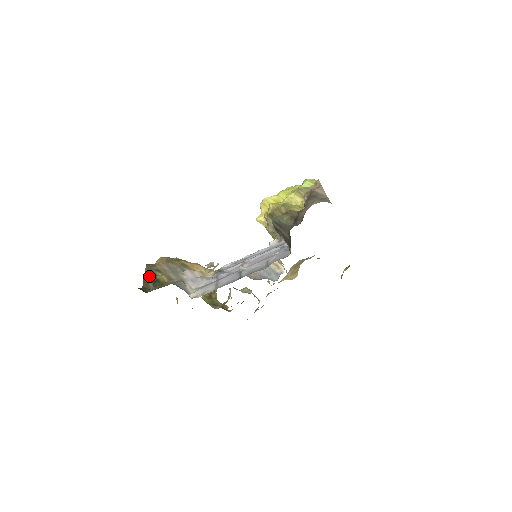
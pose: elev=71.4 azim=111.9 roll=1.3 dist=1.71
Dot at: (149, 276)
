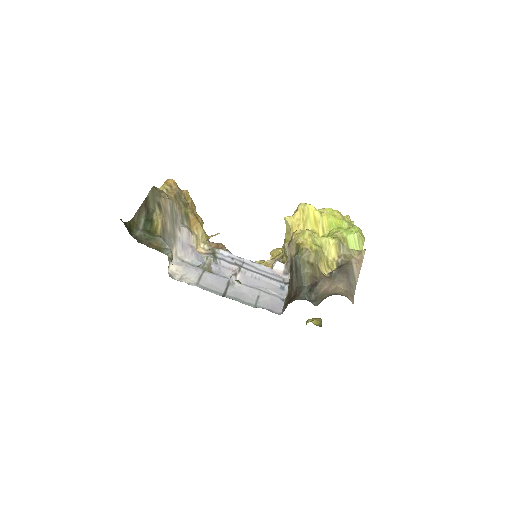
Dot at: (147, 207)
